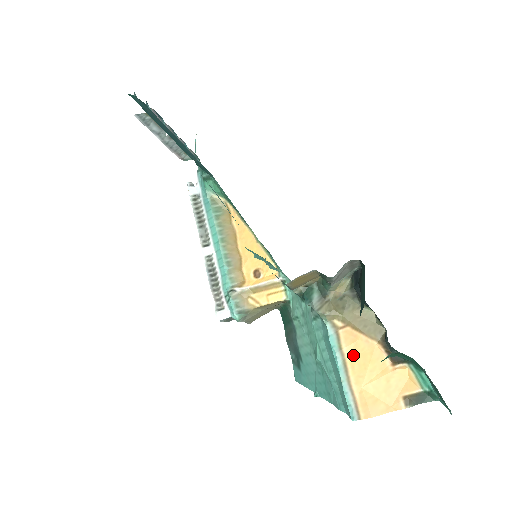
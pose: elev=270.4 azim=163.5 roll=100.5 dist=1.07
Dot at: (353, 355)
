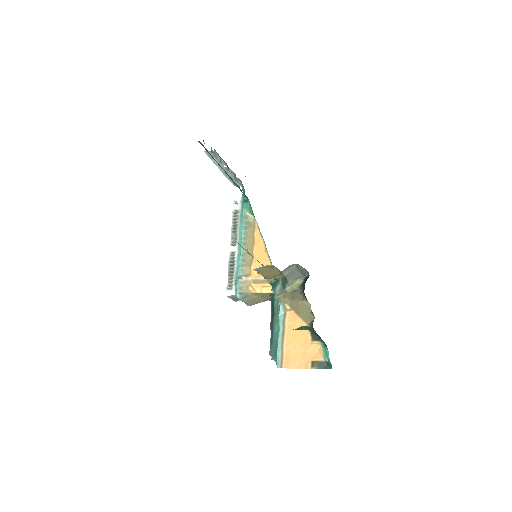
Dot at: (290, 328)
